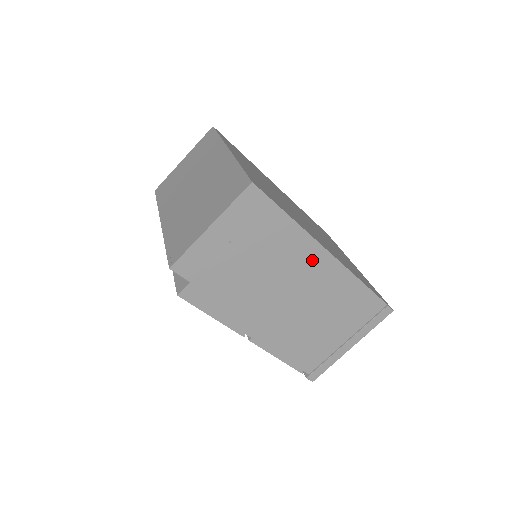
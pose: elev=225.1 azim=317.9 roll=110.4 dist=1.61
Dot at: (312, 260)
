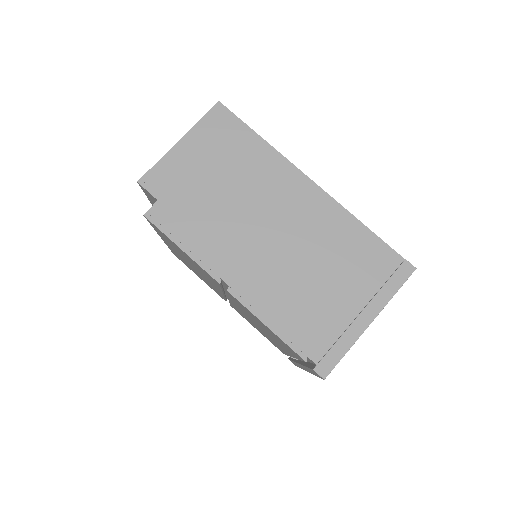
Dot at: (292, 187)
